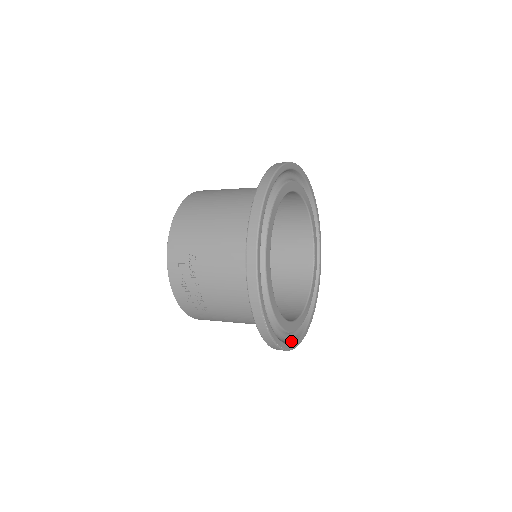
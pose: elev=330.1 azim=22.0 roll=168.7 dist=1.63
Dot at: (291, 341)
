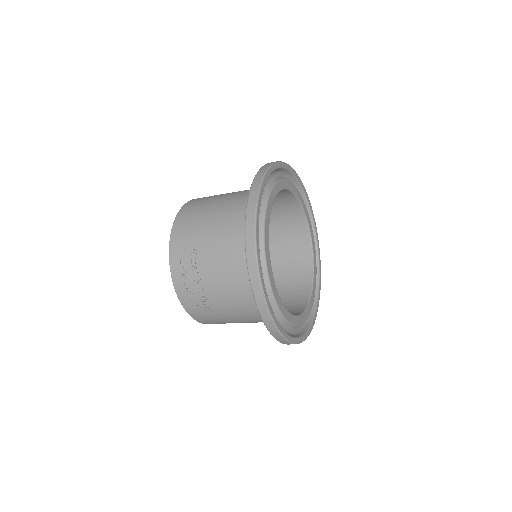
Dot at: (295, 336)
